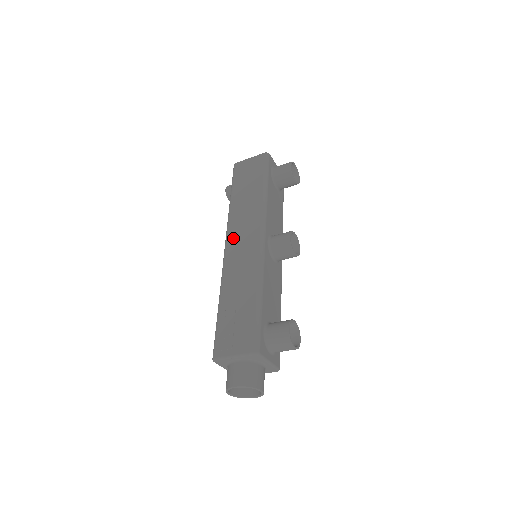
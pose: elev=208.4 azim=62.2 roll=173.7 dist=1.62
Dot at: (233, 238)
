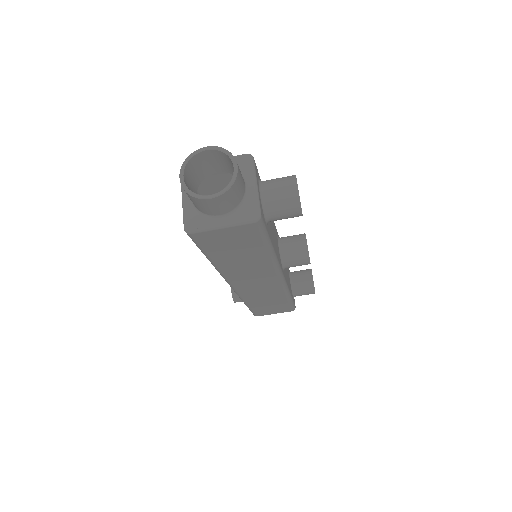
Dot at: occluded
